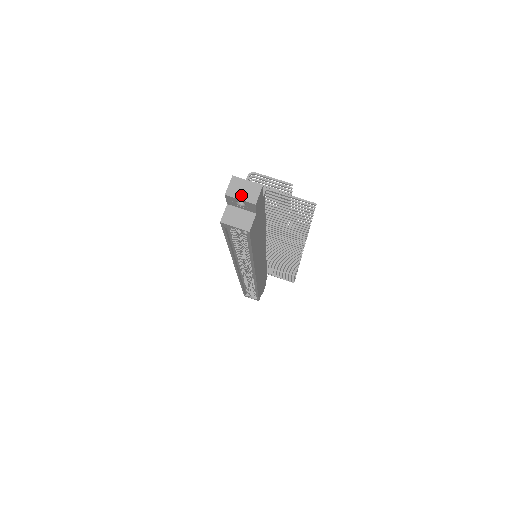
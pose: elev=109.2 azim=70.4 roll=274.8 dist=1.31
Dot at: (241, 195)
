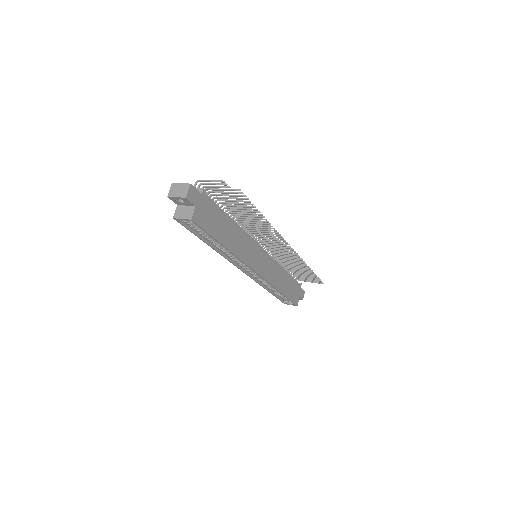
Dot at: (177, 194)
